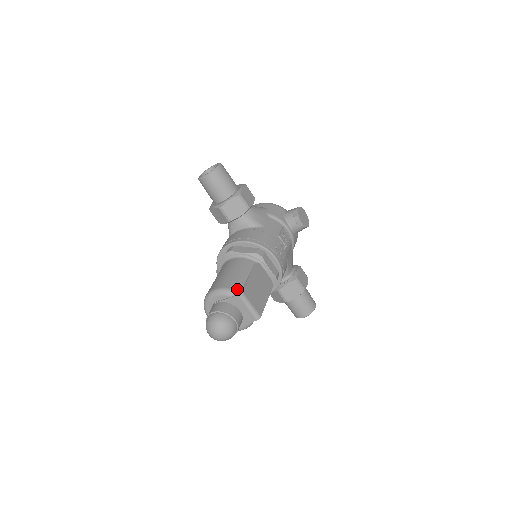
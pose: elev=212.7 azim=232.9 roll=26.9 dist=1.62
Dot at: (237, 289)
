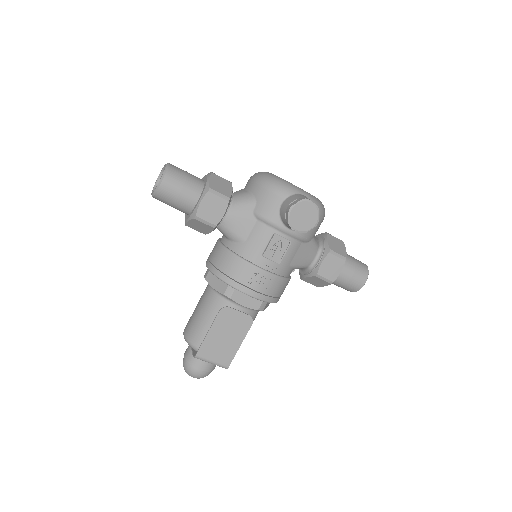
Dot at: (197, 345)
